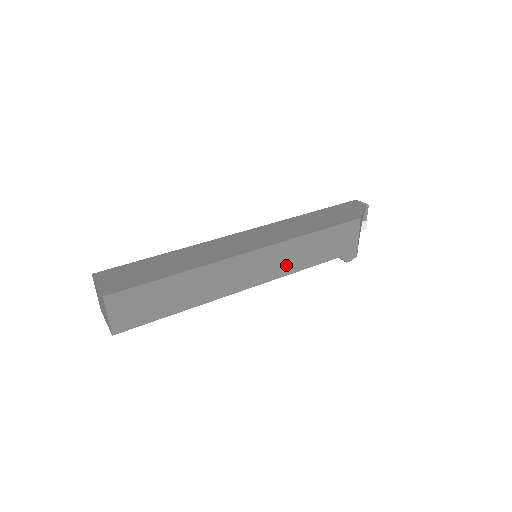
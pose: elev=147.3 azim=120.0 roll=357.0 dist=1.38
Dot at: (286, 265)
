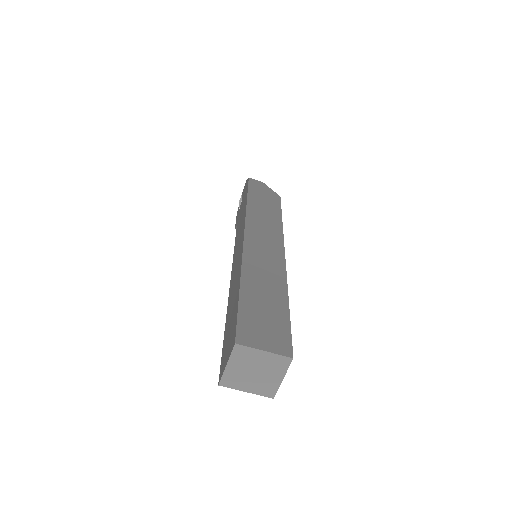
Dot at: occluded
